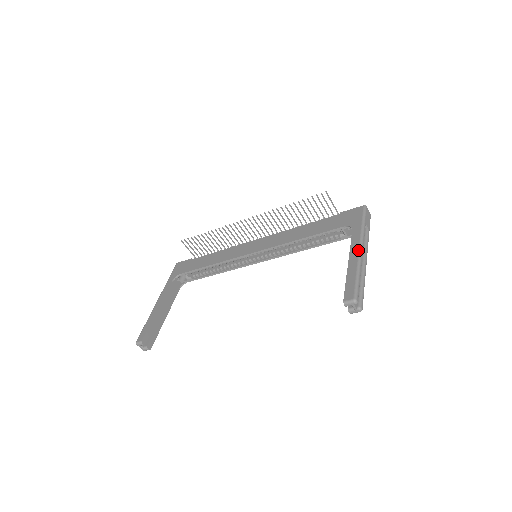
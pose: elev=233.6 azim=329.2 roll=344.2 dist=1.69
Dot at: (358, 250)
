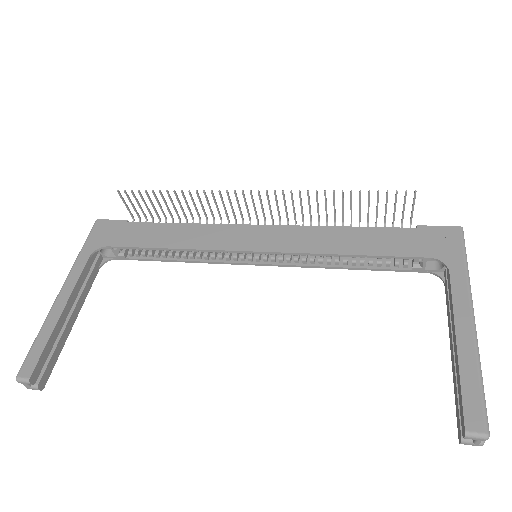
Dot at: (471, 320)
